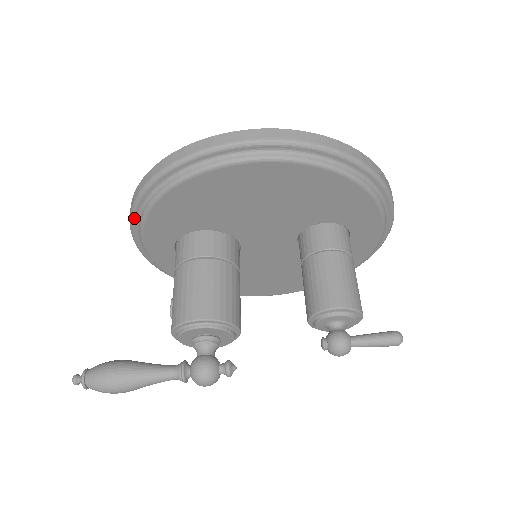
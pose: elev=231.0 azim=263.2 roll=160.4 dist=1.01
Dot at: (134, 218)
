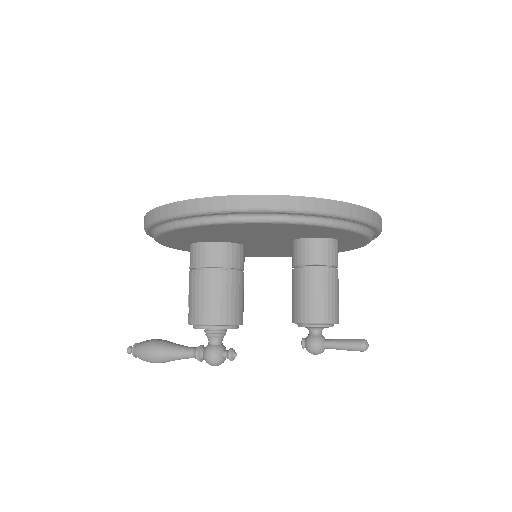
Dot at: (149, 235)
